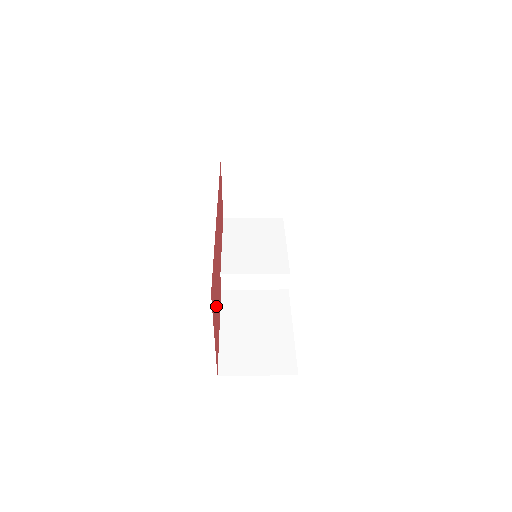
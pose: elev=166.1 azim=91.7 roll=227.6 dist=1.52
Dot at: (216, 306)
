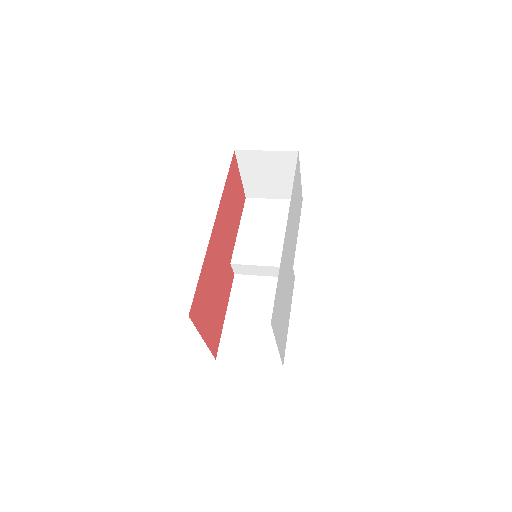
Dot at: (212, 306)
